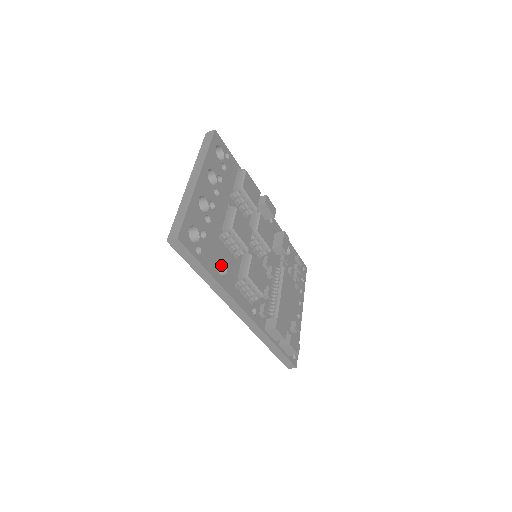
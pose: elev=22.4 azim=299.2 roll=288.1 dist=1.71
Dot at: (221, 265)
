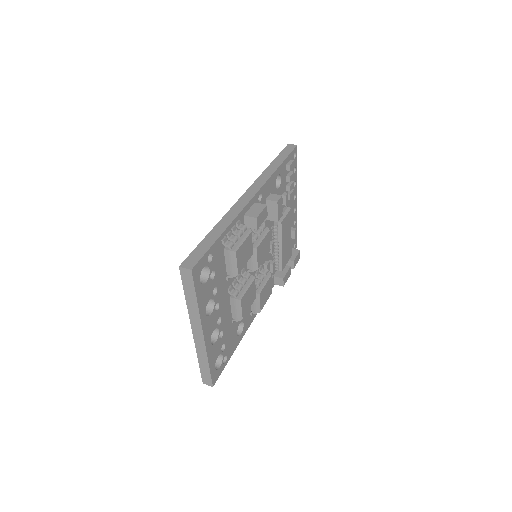
Dot at: occluded
